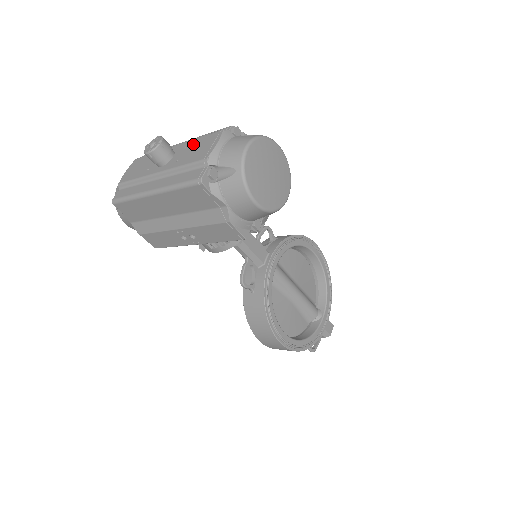
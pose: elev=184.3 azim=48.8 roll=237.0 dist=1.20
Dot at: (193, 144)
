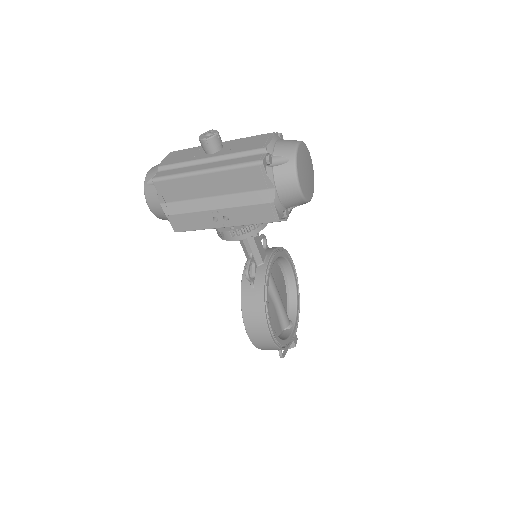
Dot at: (243, 140)
